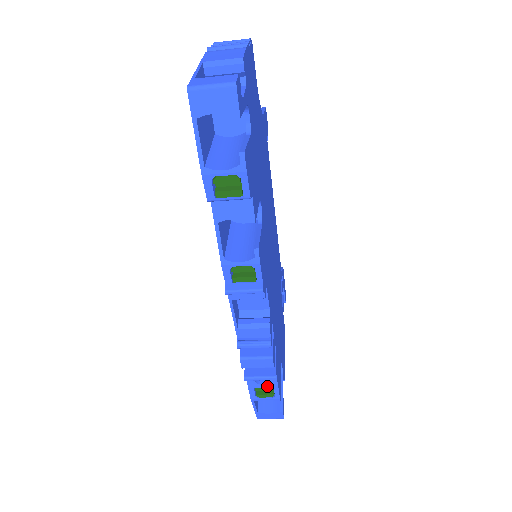
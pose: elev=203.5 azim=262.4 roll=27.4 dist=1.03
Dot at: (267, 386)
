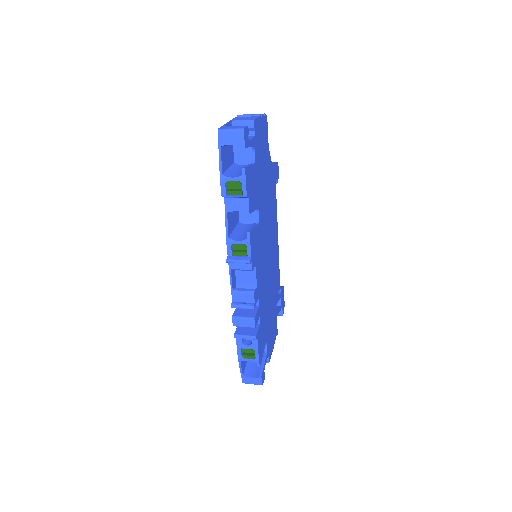
Dot at: (250, 347)
